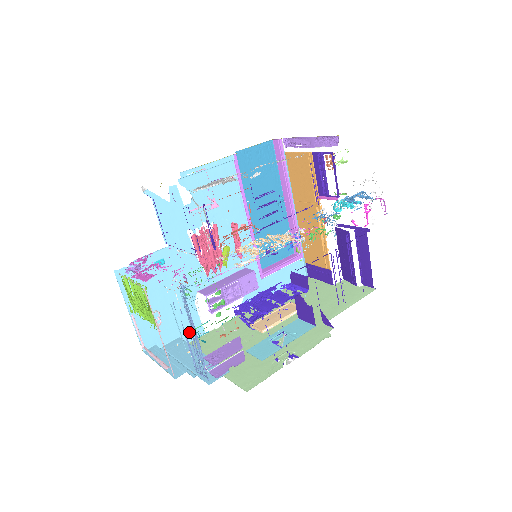
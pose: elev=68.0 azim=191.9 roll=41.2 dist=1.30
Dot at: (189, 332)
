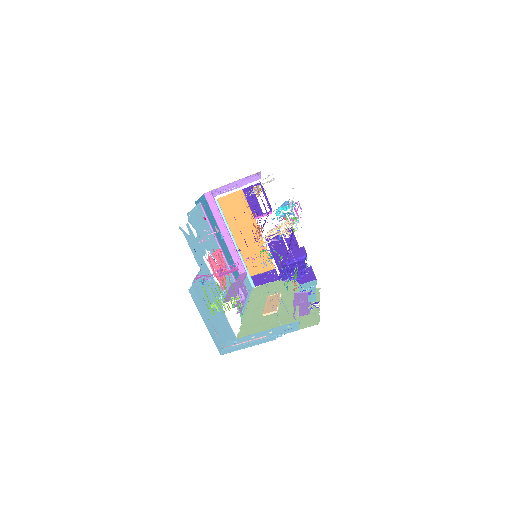
Dot at: (230, 337)
